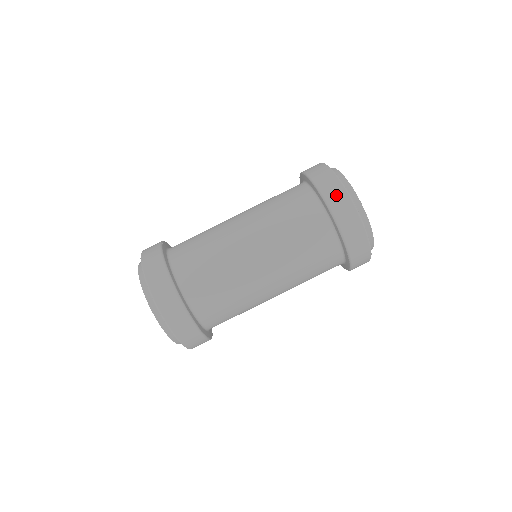
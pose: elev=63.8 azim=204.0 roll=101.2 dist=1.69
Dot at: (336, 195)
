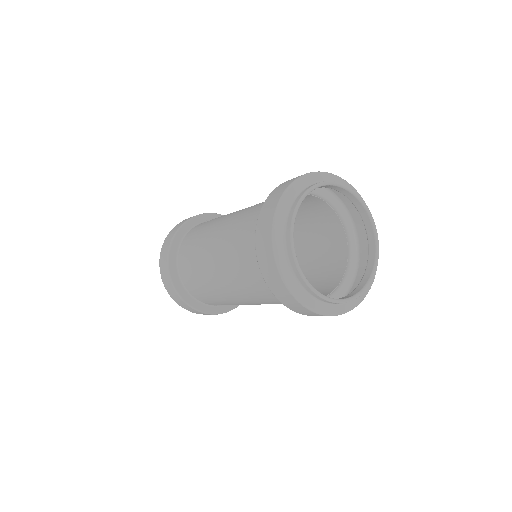
Dot at: (271, 276)
